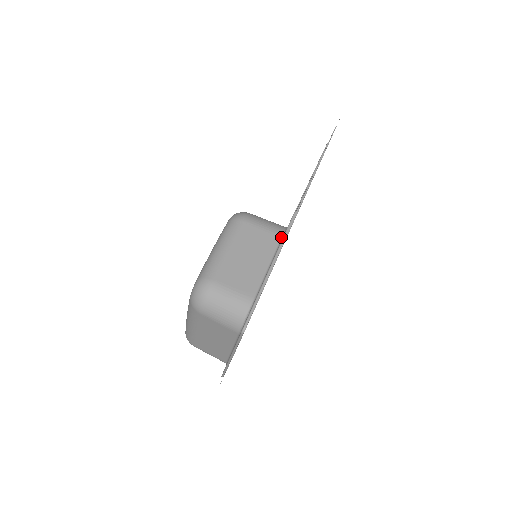
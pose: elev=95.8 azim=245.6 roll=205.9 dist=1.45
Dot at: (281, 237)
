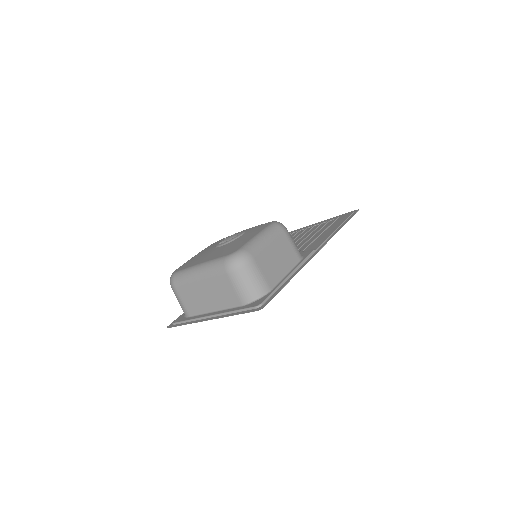
Dot at: (300, 260)
